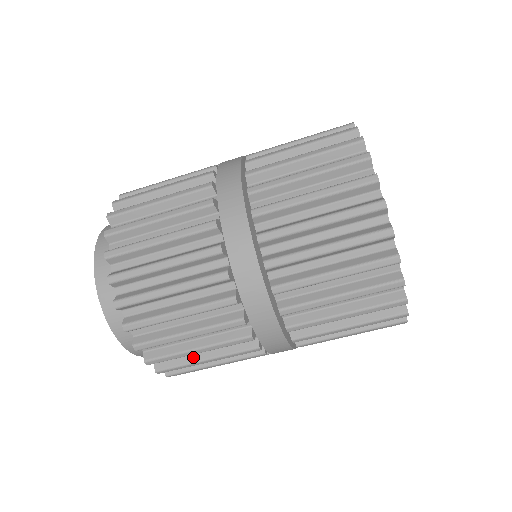
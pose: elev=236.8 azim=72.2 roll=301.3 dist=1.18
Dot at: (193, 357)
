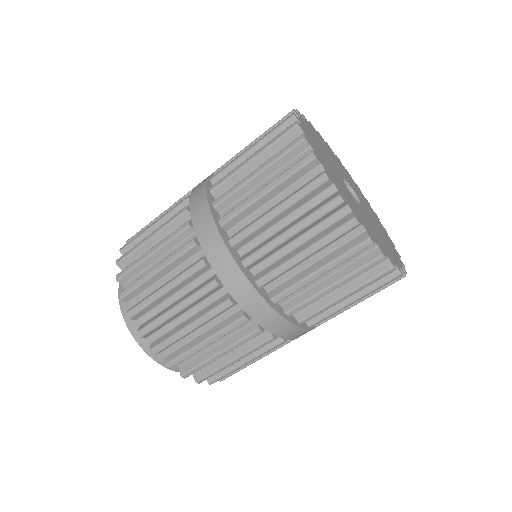
Dot at: (208, 354)
